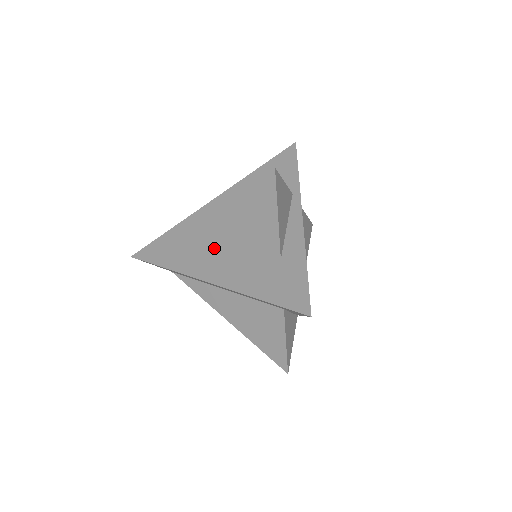
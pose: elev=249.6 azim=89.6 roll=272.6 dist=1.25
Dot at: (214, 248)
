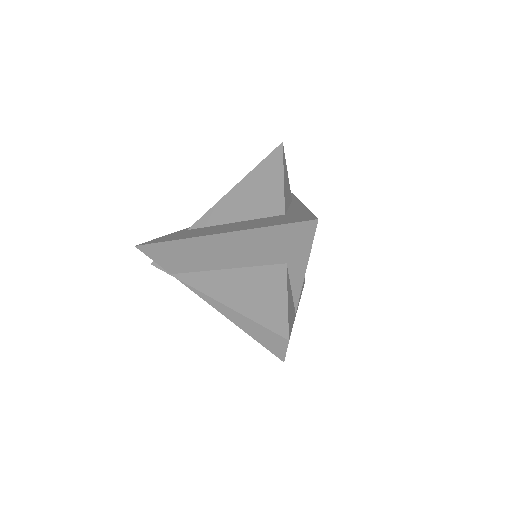
Dot at: (220, 226)
